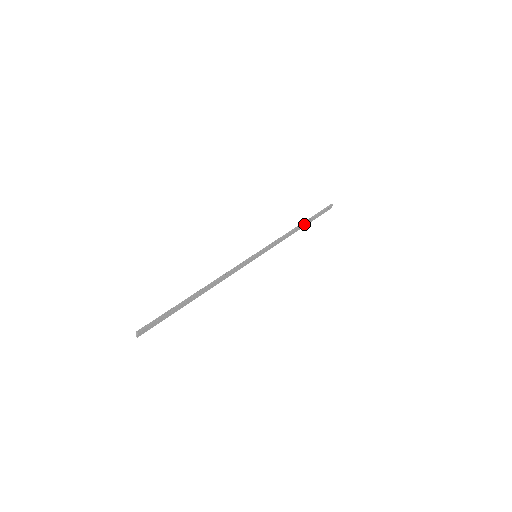
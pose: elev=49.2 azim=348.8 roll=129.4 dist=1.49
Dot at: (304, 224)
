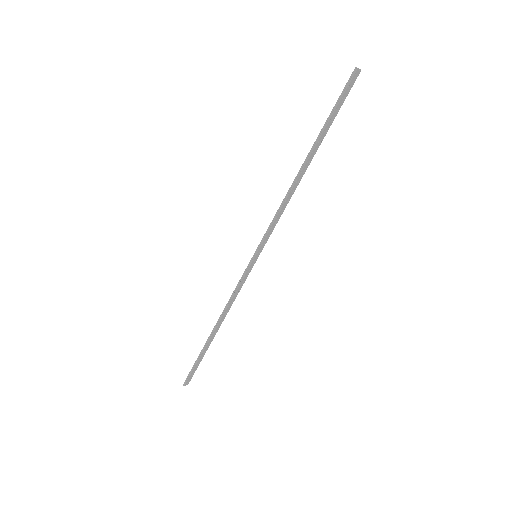
Dot at: (310, 156)
